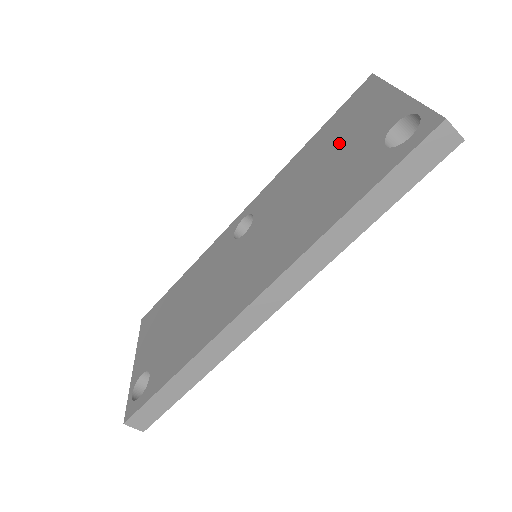
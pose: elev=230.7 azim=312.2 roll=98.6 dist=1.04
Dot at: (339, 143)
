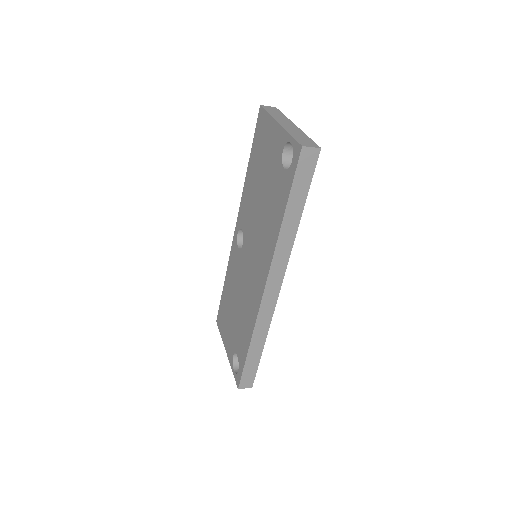
Dot at: (263, 167)
